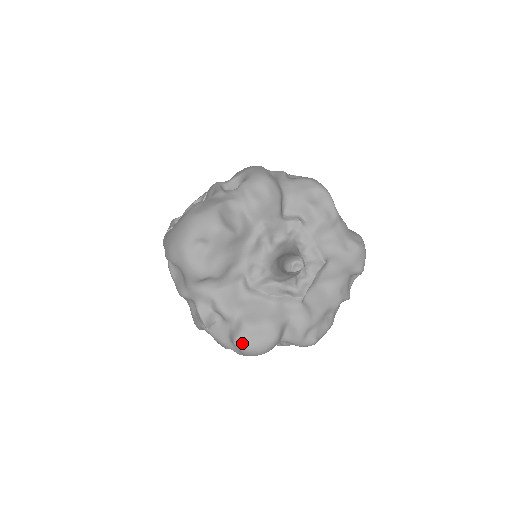
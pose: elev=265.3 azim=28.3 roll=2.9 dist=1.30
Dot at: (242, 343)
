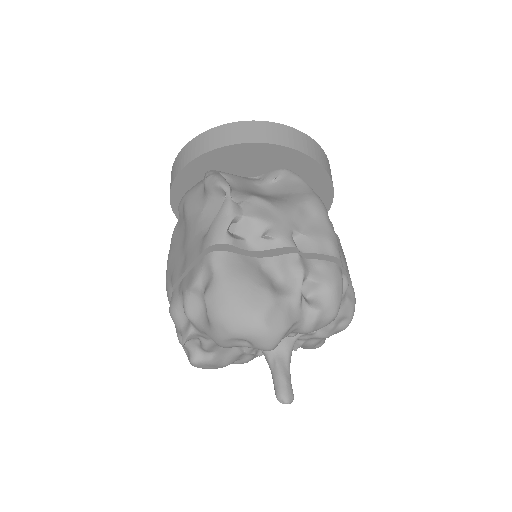
Dot at: (197, 365)
